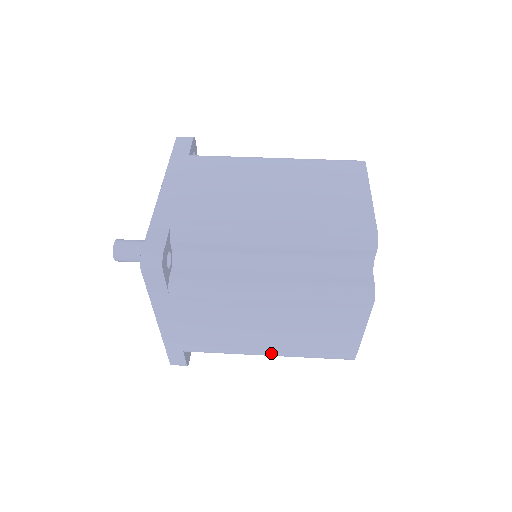
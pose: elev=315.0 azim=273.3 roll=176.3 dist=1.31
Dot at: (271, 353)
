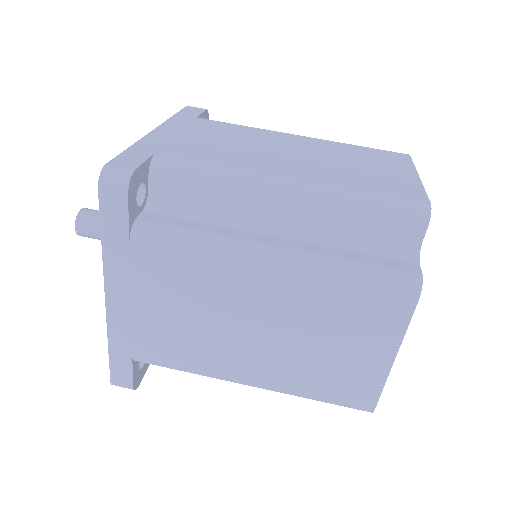
Dot at: occluded
